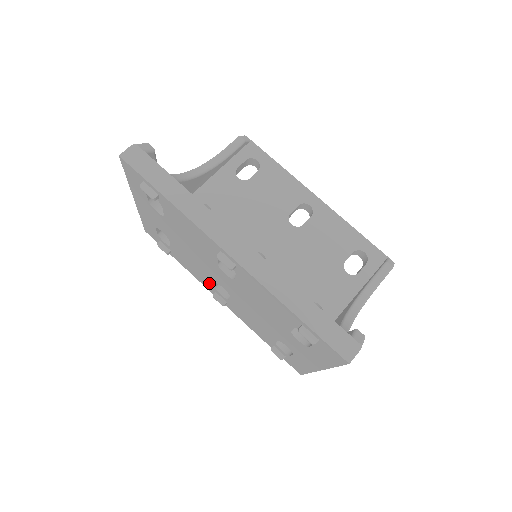
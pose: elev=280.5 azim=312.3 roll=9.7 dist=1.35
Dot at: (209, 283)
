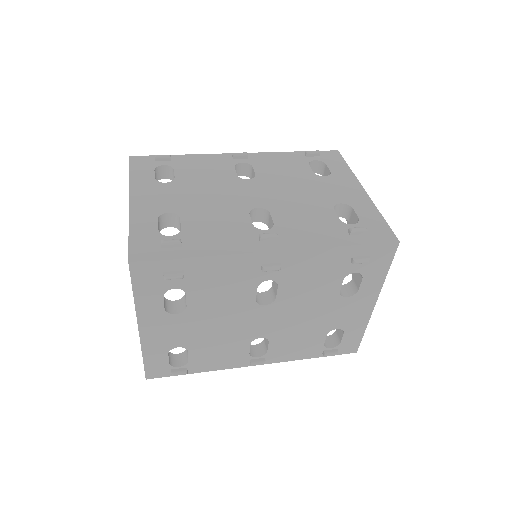
Dot at: (245, 230)
